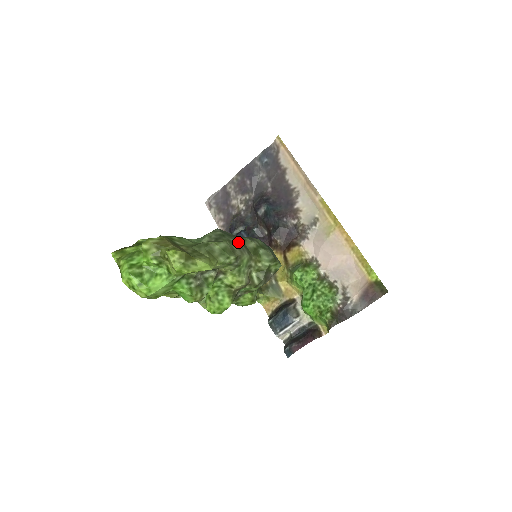
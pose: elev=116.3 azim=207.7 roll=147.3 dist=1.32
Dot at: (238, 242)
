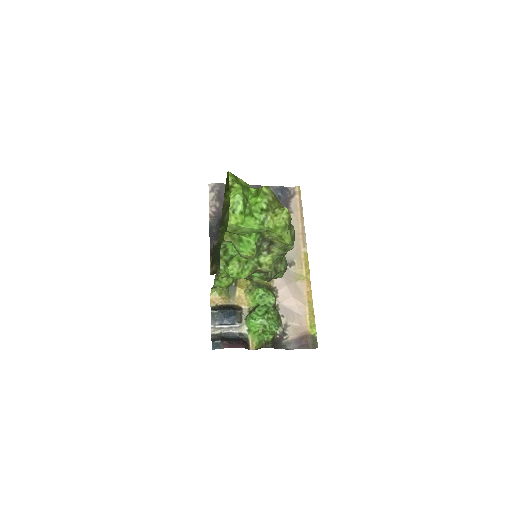
Dot at: occluded
